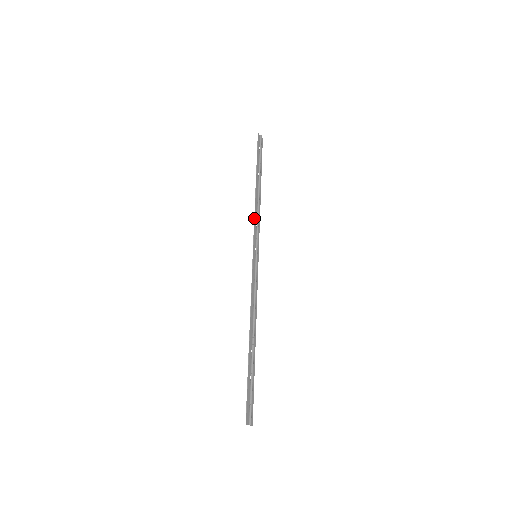
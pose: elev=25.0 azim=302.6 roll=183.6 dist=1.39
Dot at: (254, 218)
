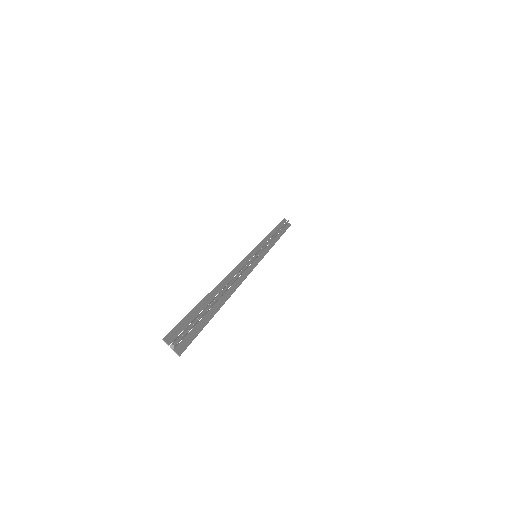
Dot at: (262, 240)
